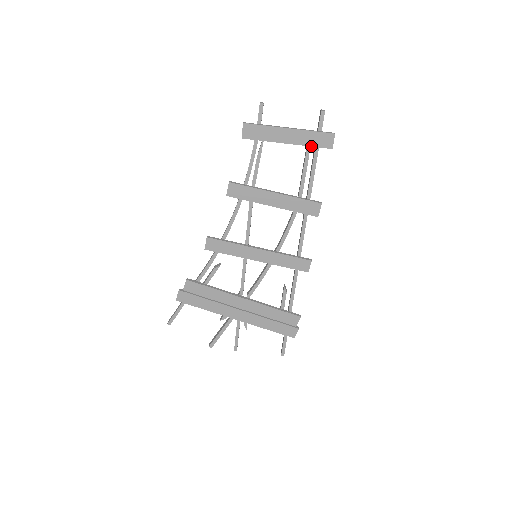
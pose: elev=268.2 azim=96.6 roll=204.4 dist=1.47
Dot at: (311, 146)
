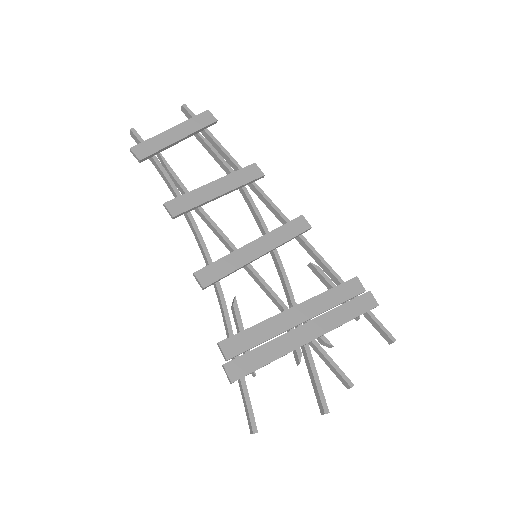
Dot at: (200, 129)
